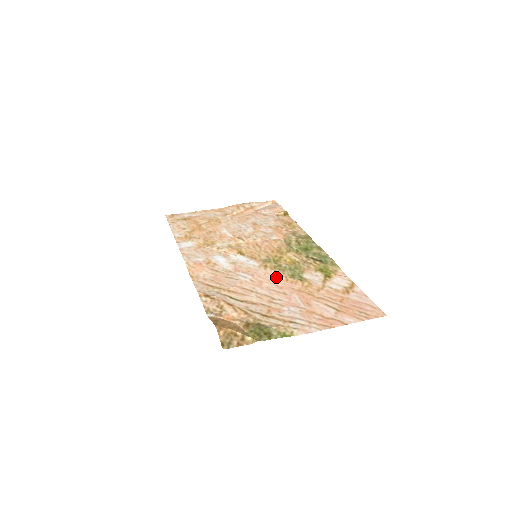
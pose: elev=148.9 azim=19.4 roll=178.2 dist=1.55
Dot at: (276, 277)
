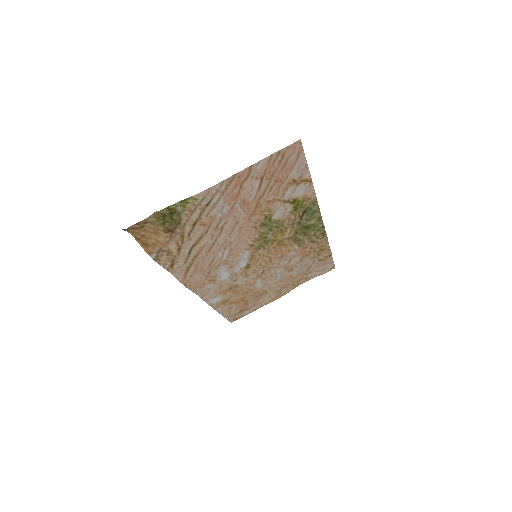
Dot at: (248, 235)
